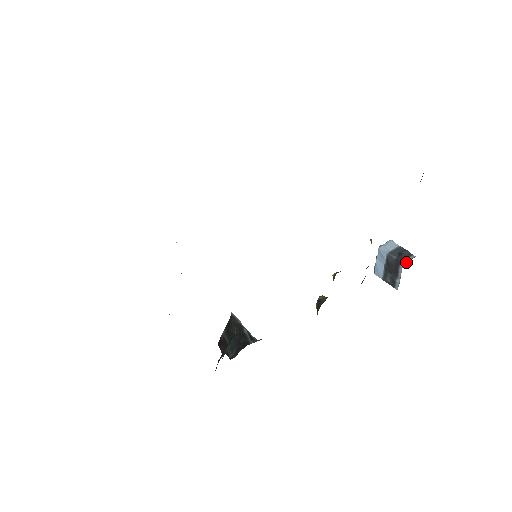
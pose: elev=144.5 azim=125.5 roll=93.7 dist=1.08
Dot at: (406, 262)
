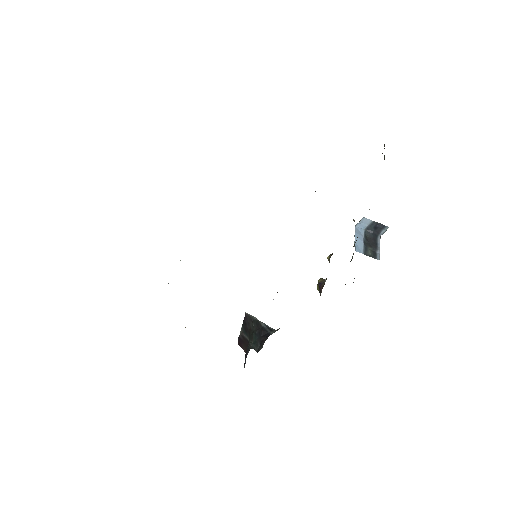
Dot at: (382, 234)
